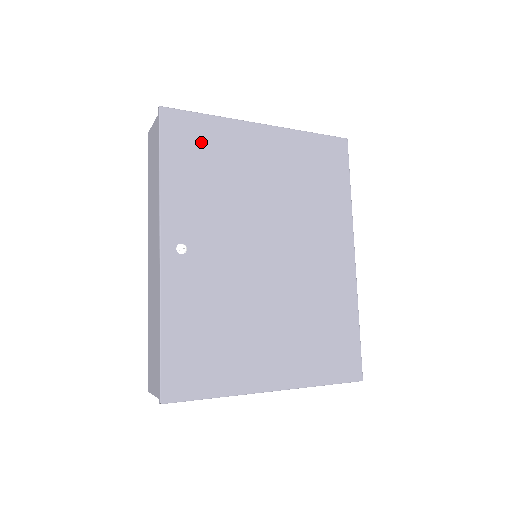
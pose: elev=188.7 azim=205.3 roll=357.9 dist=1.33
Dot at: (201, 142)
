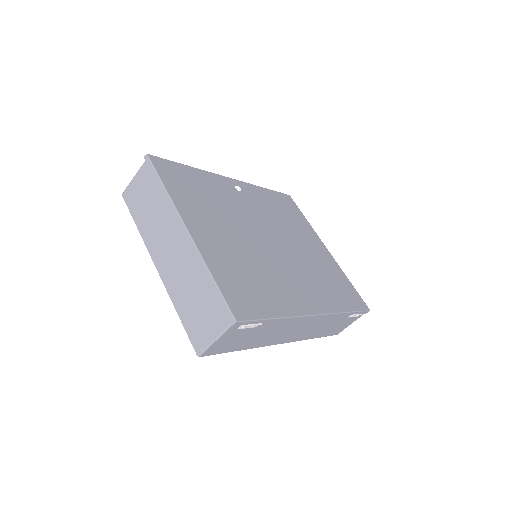
Dot at: (292, 211)
